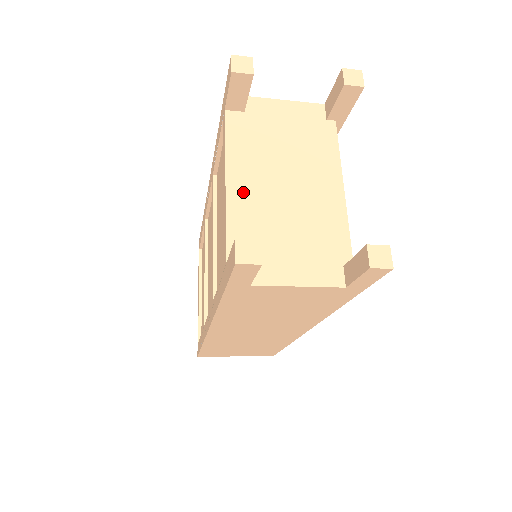
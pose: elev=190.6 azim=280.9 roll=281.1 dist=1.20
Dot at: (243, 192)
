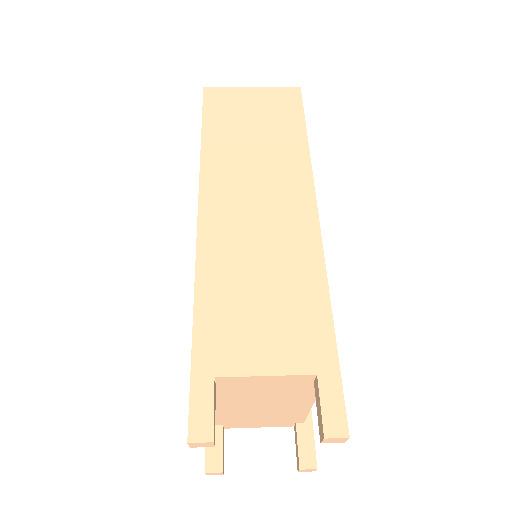
Dot at: (217, 411)
